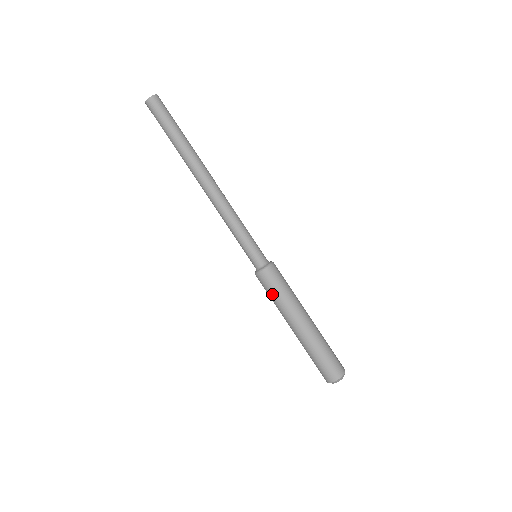
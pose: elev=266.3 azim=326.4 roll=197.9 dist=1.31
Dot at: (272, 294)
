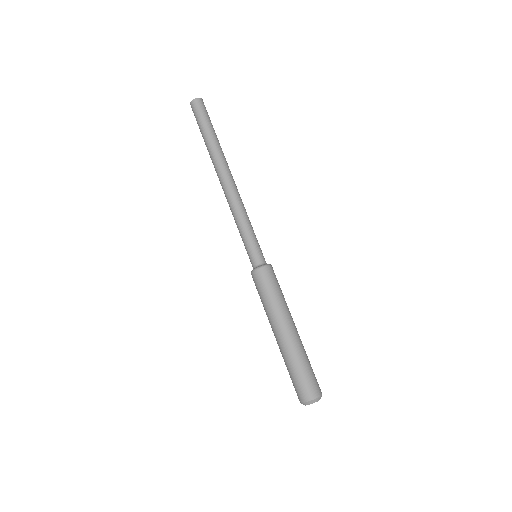
Dot at: (264, 294)
